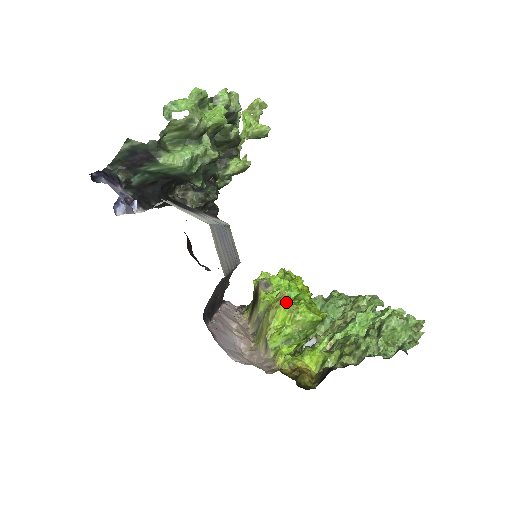
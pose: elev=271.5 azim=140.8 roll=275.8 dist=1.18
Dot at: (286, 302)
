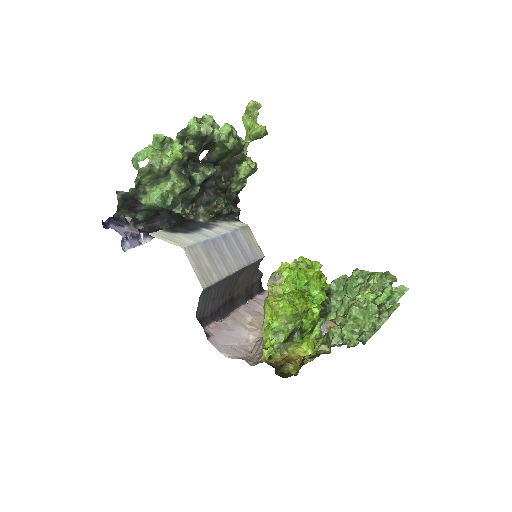
Dot at: (268, 300)
